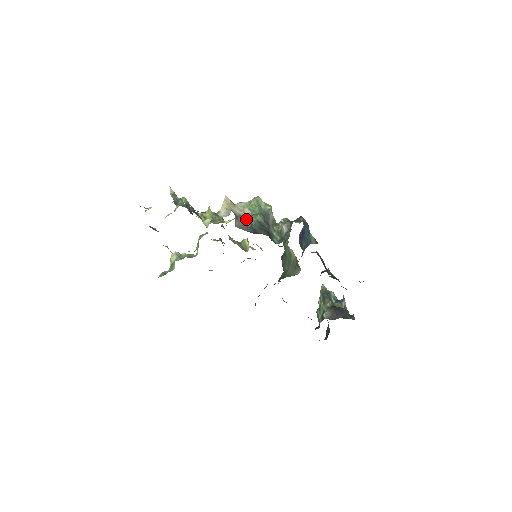
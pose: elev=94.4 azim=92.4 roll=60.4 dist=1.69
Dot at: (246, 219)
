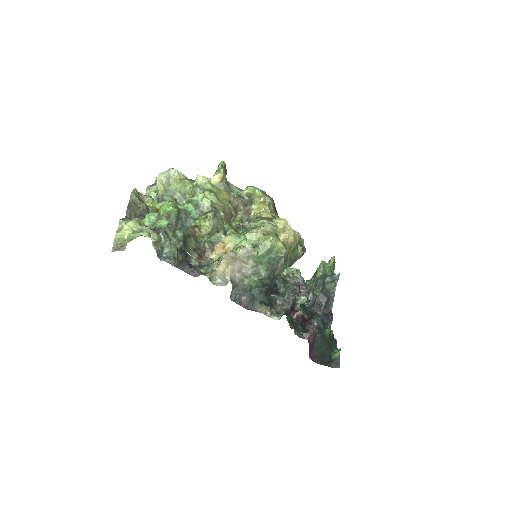
Dot at: (246, 284)
